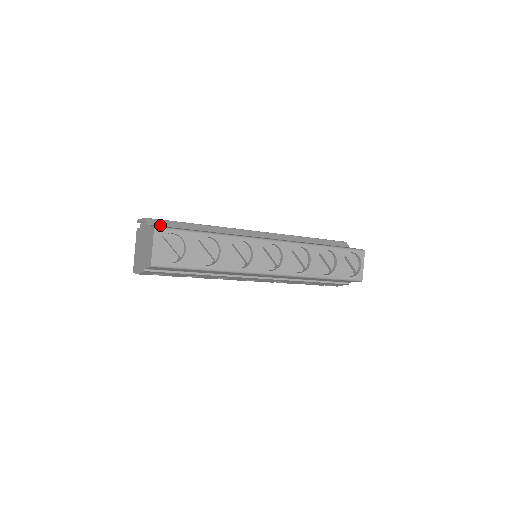
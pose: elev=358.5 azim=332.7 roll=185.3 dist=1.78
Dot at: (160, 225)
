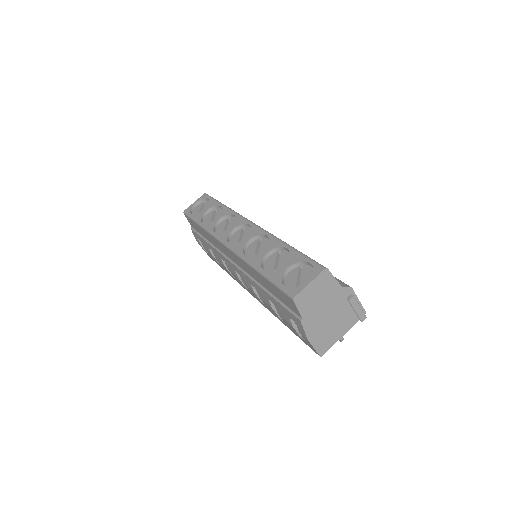
Dot at: occluded
